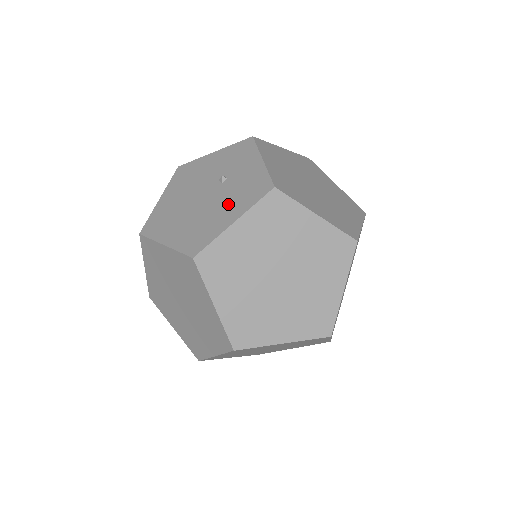
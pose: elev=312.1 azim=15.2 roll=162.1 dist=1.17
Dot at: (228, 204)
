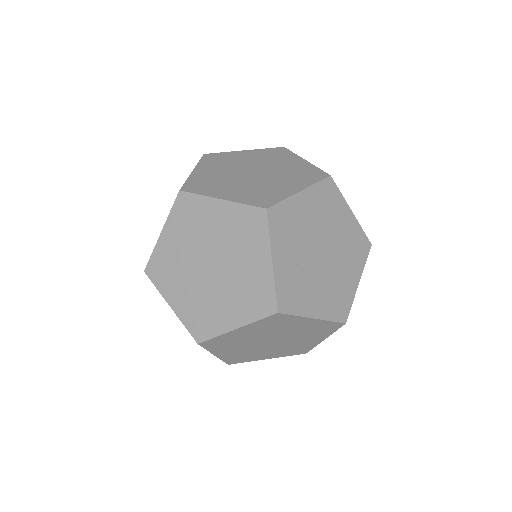
Dot at: occluded
